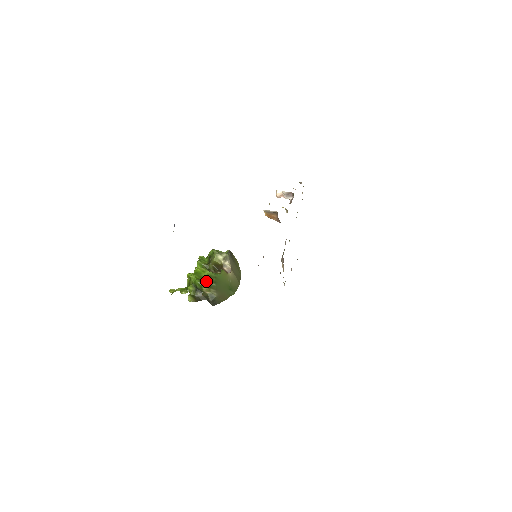
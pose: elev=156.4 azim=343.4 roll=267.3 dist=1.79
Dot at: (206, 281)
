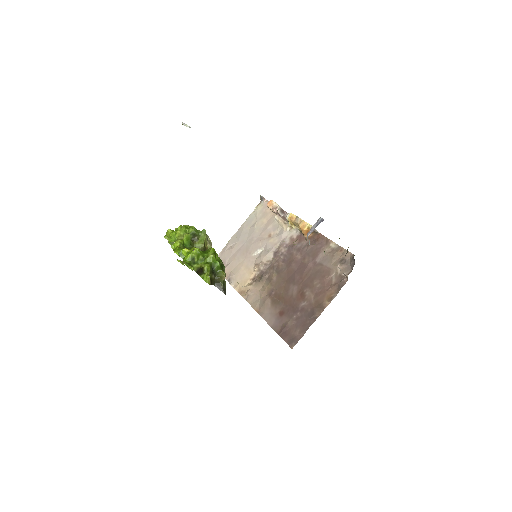
Dot at: (223, 266)
